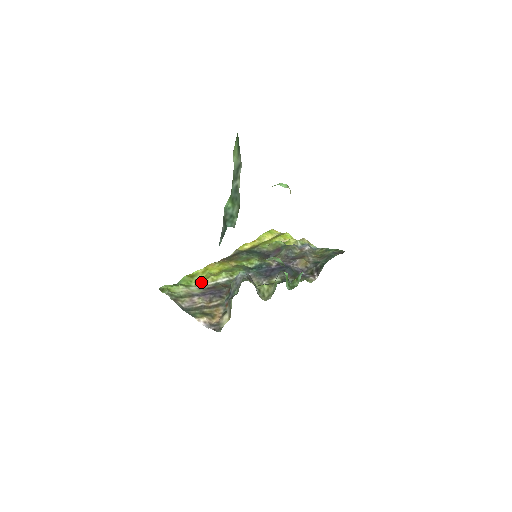
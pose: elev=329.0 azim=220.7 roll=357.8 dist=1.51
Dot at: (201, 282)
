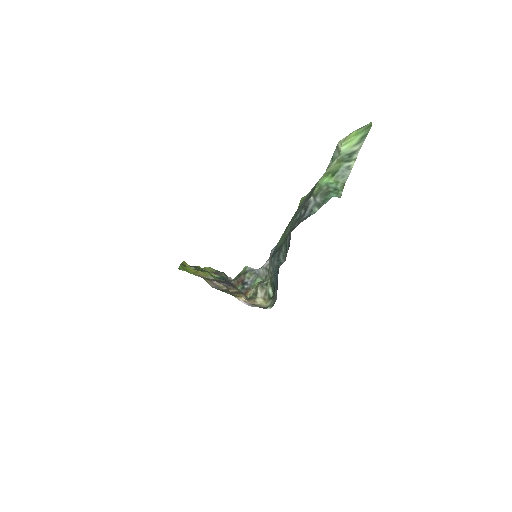
Dot at: (198, 274)
